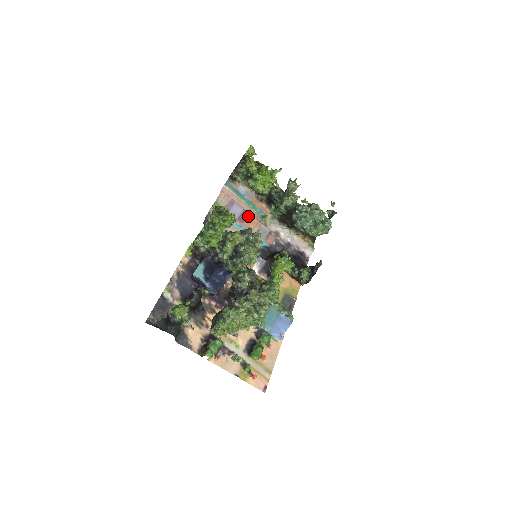
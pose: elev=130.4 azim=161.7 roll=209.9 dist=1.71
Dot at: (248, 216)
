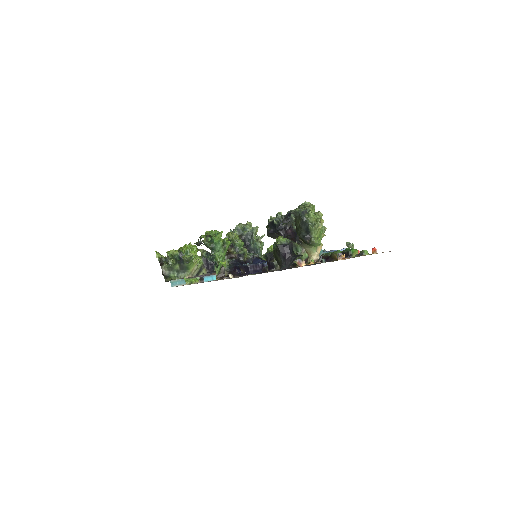
Dot at: occluded
